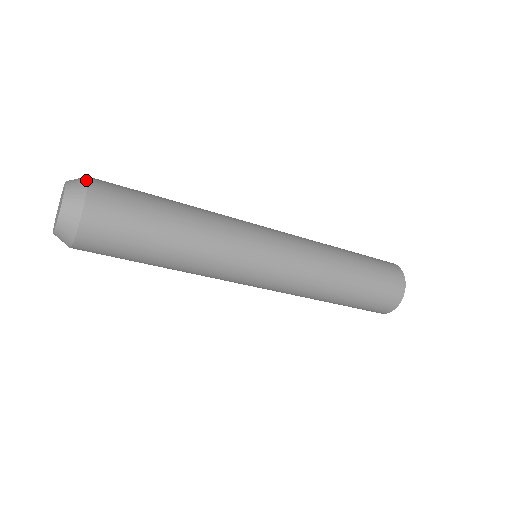
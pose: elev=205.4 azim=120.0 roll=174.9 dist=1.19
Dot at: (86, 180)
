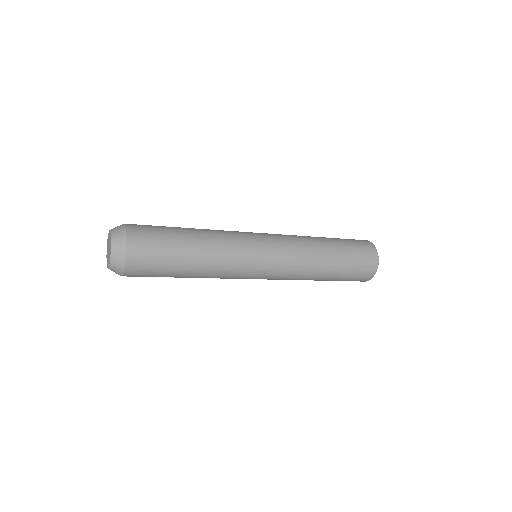
Dot at: (125, 247)
